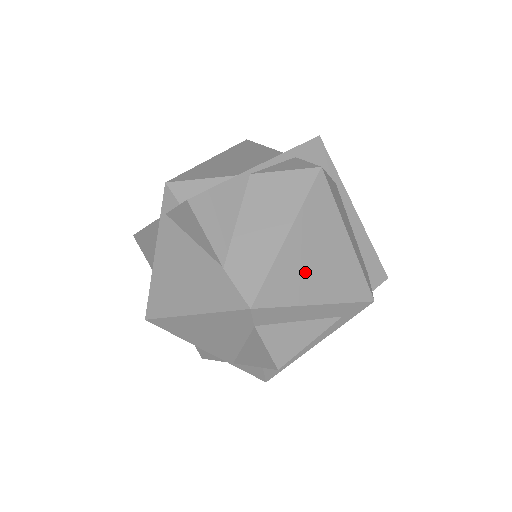
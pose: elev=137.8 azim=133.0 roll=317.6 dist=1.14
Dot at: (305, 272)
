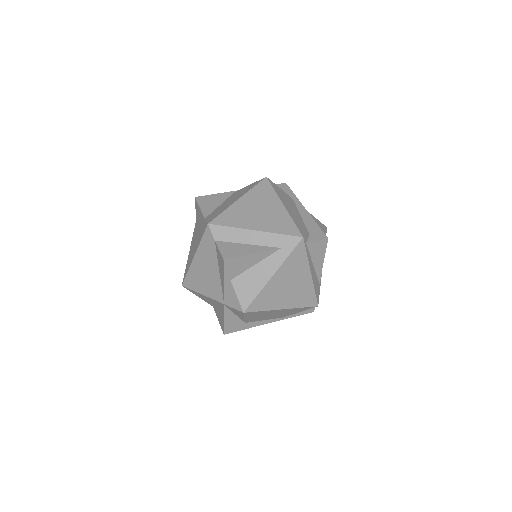
Dot at: (248, 215)
